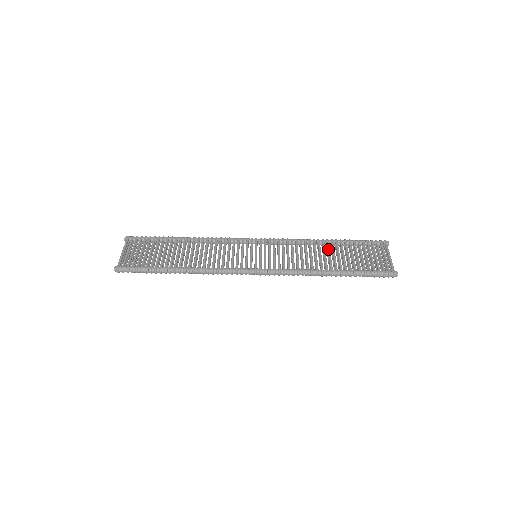
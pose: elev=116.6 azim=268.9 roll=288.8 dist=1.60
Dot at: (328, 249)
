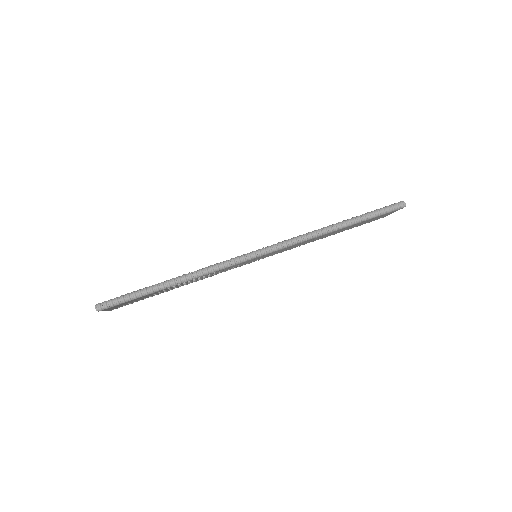
Dot at: occluded
